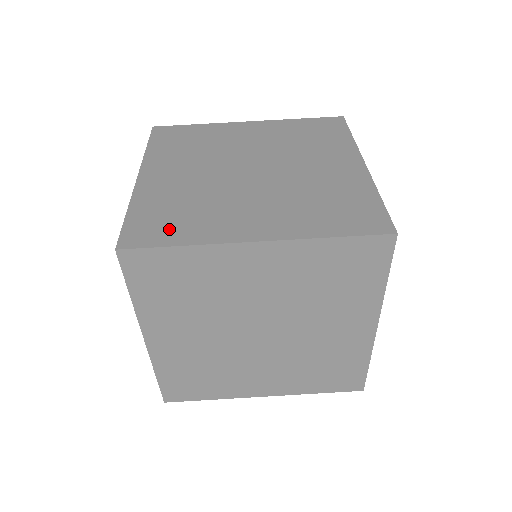
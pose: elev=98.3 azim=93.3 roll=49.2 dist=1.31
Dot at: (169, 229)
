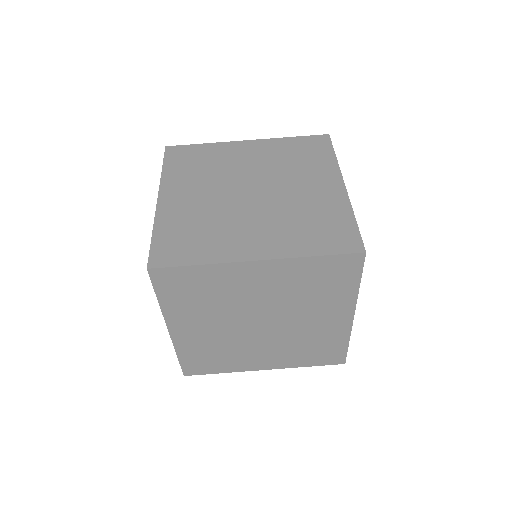
Dot at: (187, 250)
